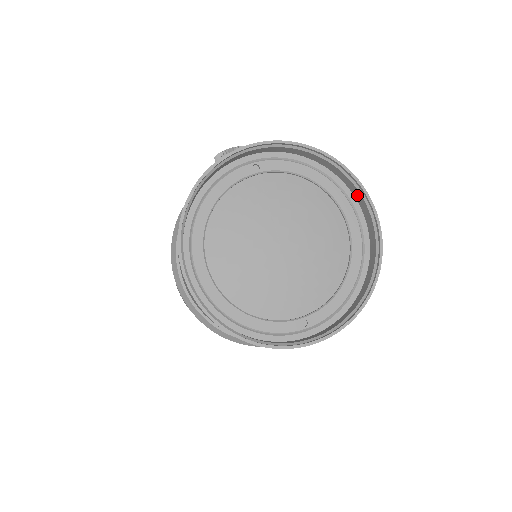
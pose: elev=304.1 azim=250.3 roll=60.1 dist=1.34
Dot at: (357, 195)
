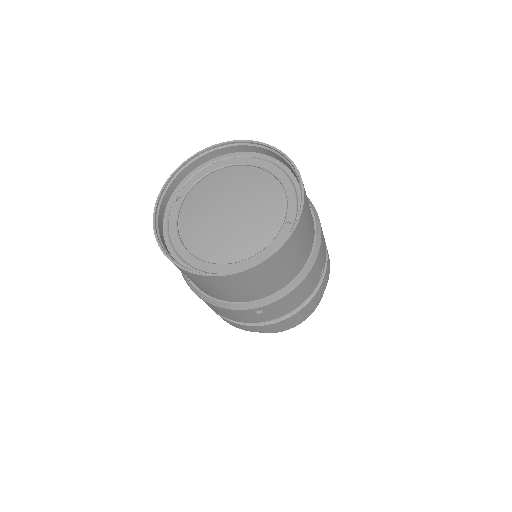
Dot at: (238, 149)
